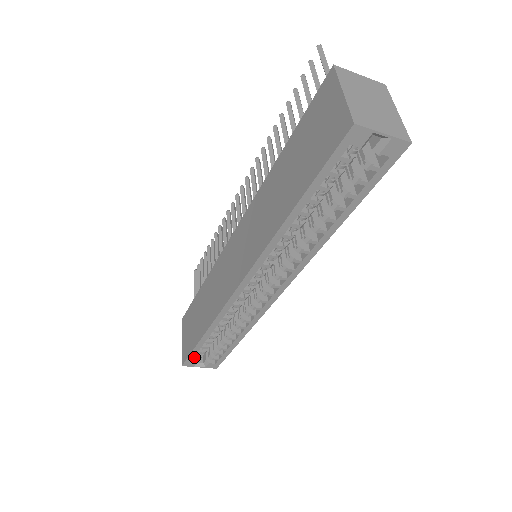
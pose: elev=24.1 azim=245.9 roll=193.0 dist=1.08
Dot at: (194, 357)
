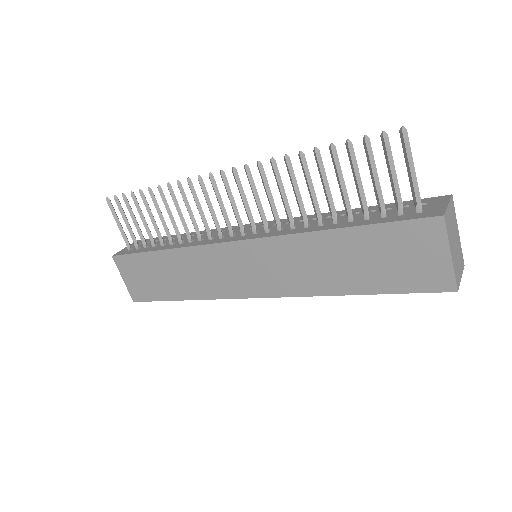
Dot at: occluded
